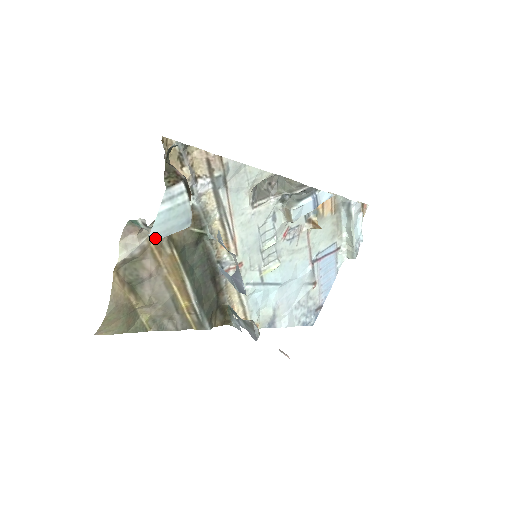
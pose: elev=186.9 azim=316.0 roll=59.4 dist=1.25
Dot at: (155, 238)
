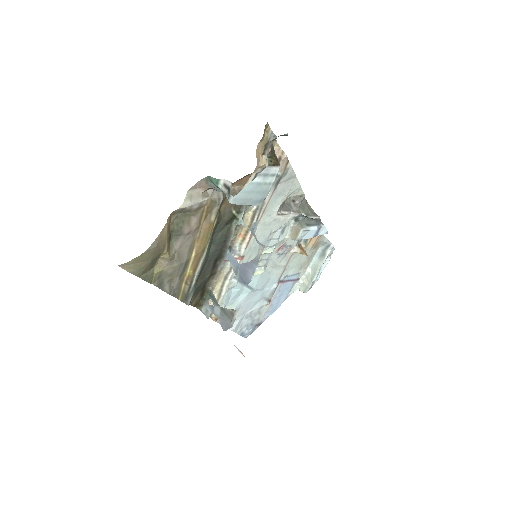
Dot at: (234, 202)
